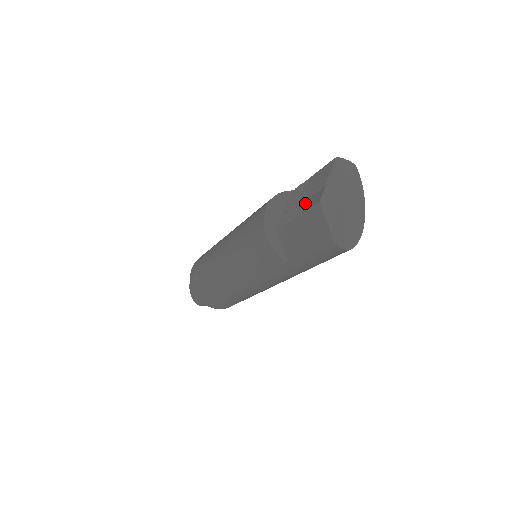
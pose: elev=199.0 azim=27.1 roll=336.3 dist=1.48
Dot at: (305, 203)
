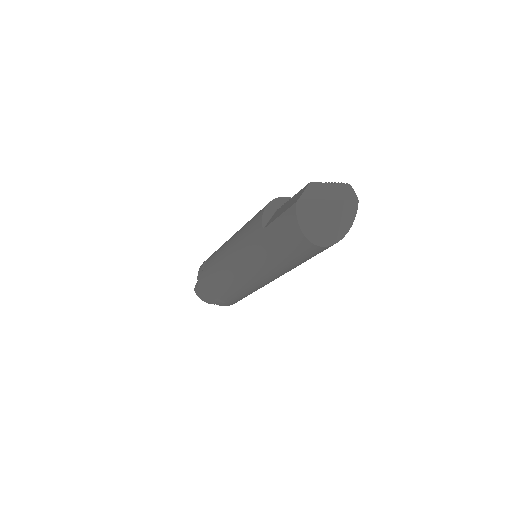
Dot at: occluded
